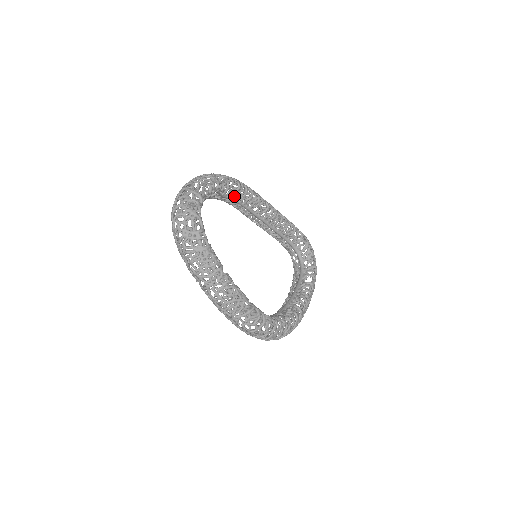
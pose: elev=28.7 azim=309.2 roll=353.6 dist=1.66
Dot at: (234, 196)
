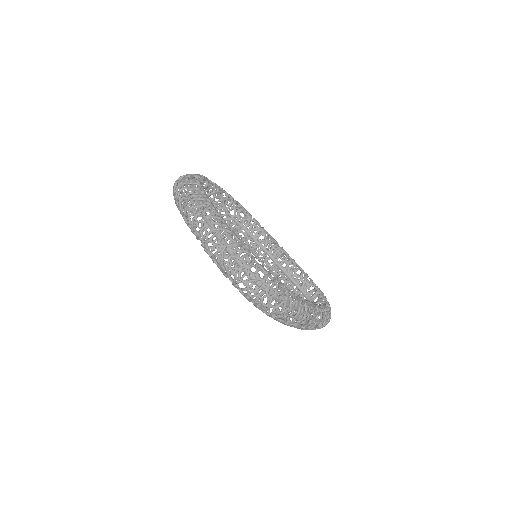
Dot at: (238, 216)
